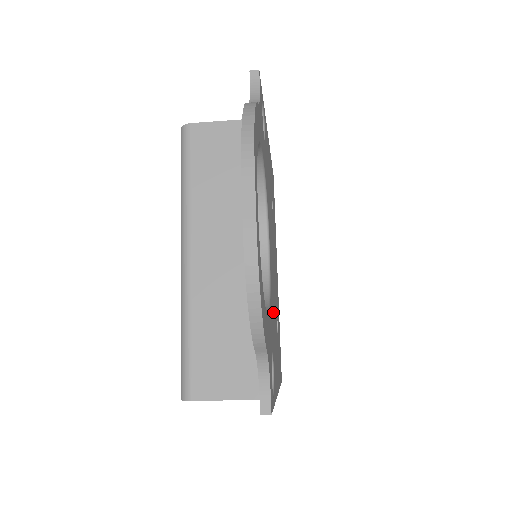
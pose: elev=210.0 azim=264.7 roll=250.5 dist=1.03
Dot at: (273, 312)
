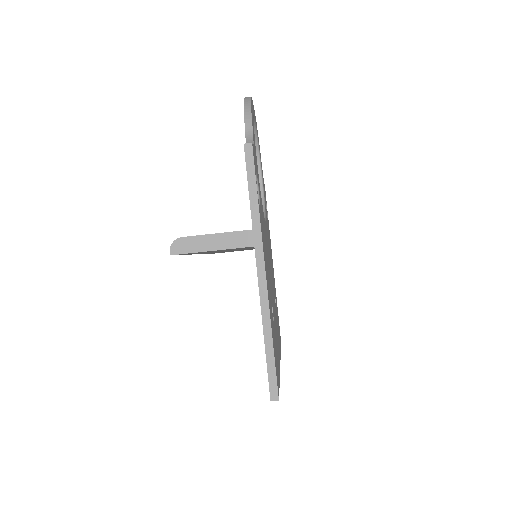
Dot at: (265, 239)
